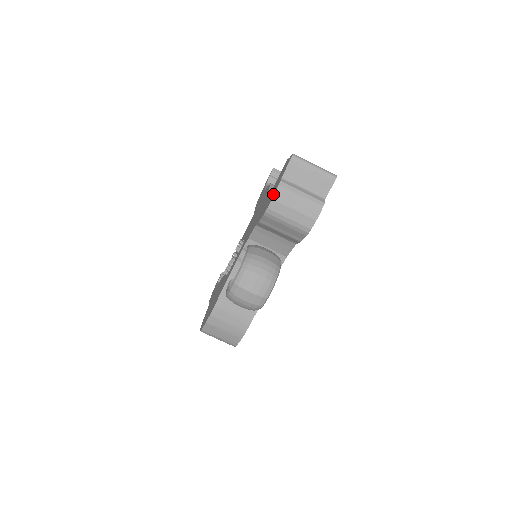
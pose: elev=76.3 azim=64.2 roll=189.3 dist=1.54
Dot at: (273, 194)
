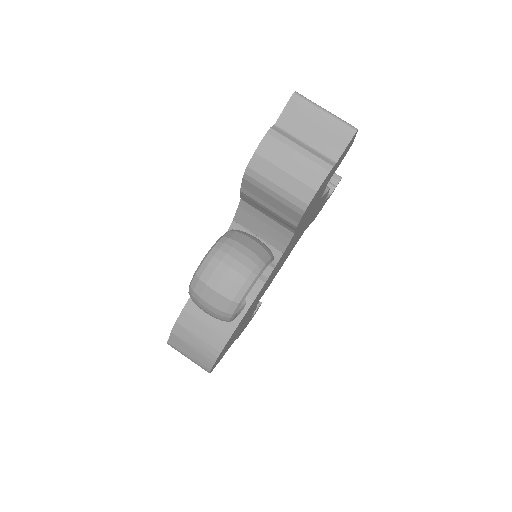
Dot at: (259, 147)
